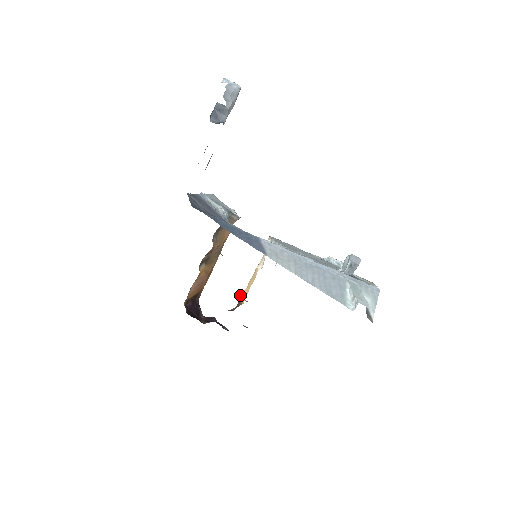
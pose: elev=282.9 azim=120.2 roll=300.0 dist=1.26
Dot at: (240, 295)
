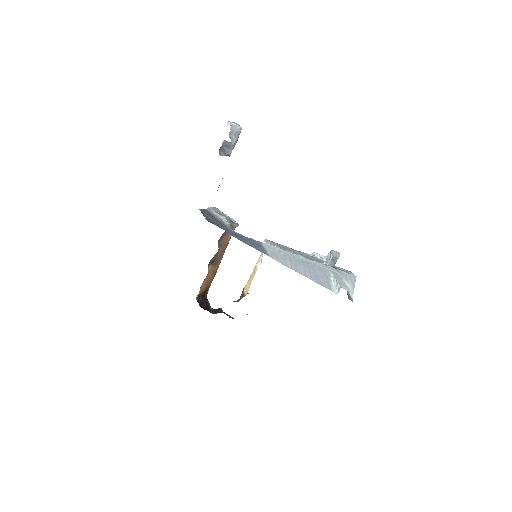
Dot at: (243, 288)
